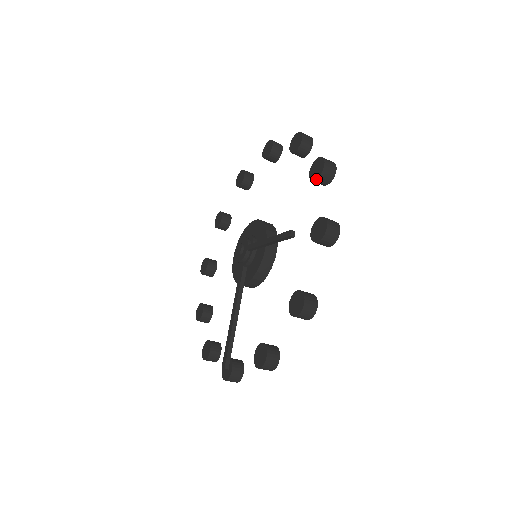
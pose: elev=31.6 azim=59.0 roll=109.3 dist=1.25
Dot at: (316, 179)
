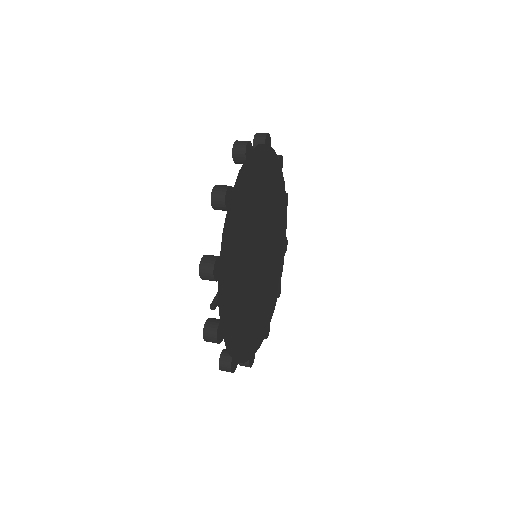
Dot at: occluded
